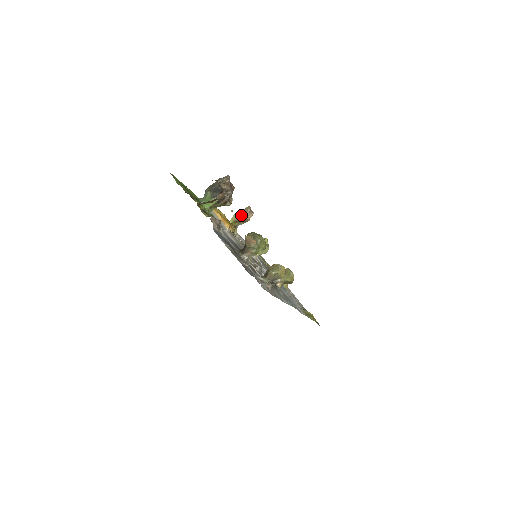
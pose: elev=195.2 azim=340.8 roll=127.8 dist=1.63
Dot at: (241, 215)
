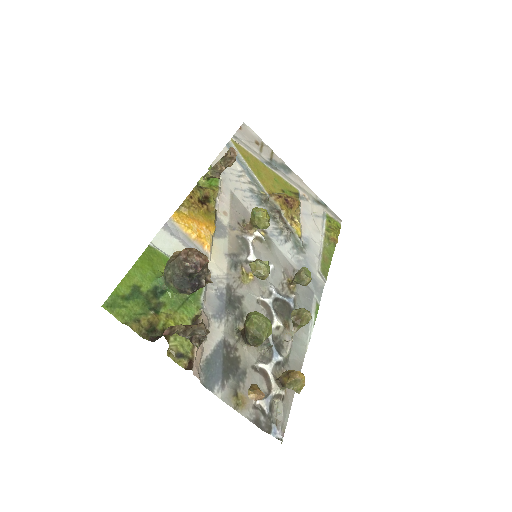
Dot at: (218, 170)
